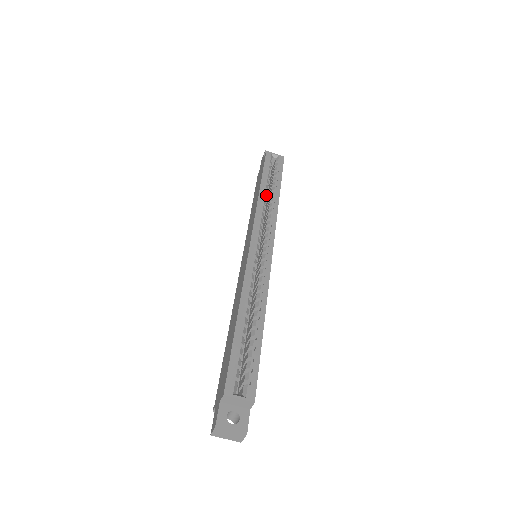
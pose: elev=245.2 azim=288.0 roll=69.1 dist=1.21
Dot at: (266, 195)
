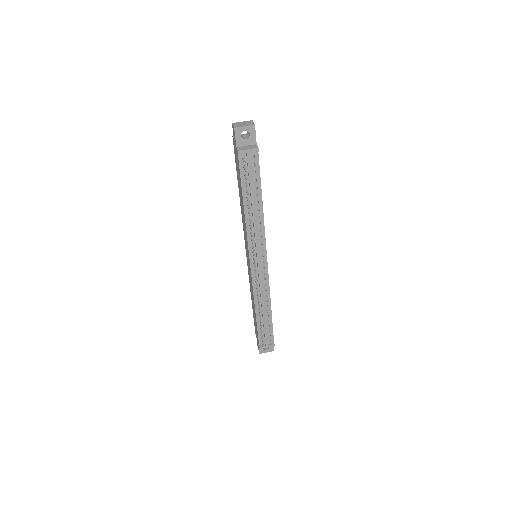
Dot at: occluded
